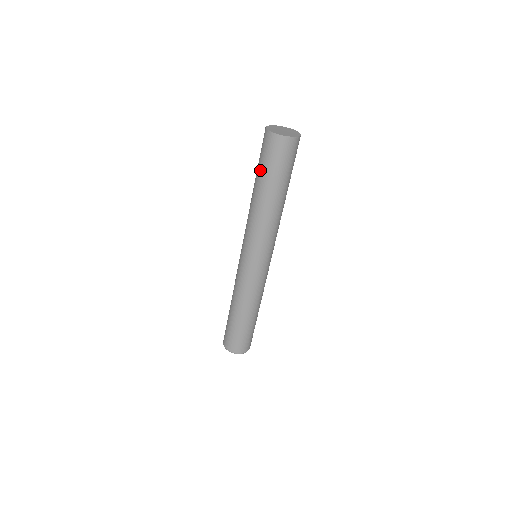
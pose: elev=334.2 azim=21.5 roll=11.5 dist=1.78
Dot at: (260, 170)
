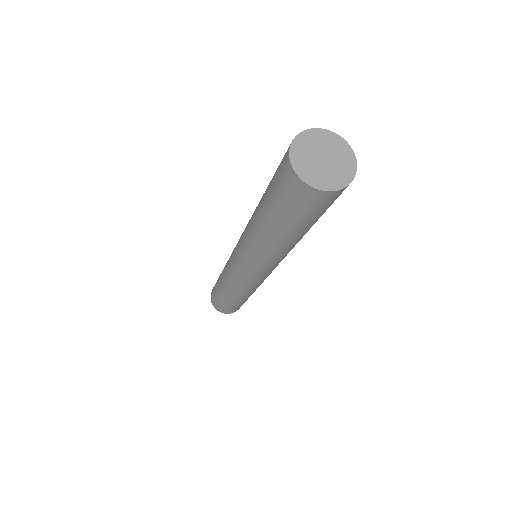
Dot at: (268, 197)
